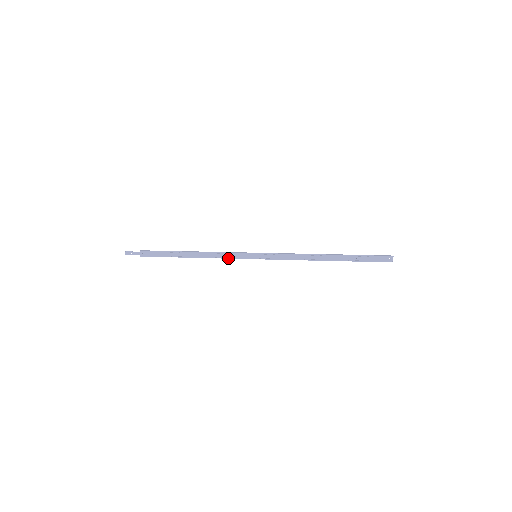
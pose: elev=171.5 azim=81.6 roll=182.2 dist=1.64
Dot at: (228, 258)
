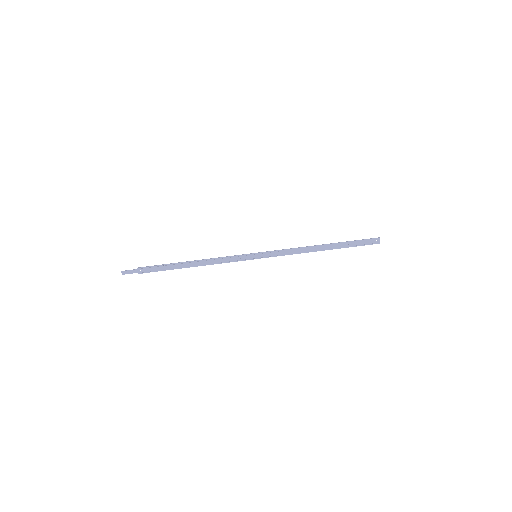
Dot at: (229, 262)
